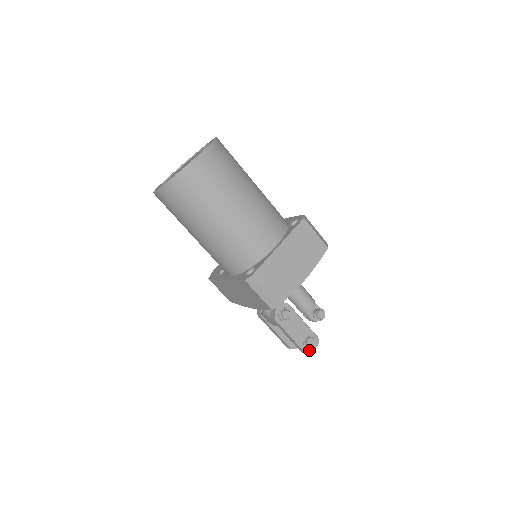
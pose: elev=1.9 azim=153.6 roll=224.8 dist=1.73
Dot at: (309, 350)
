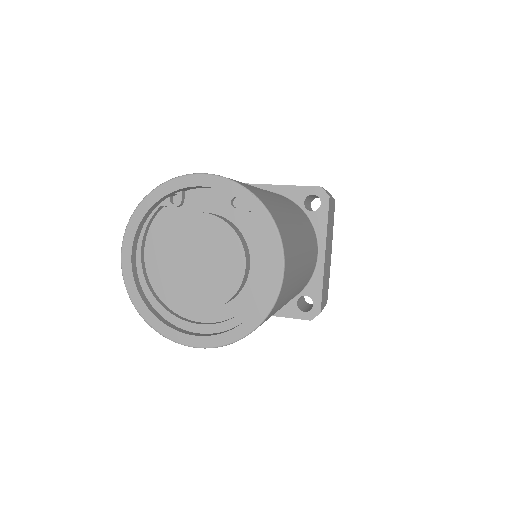
Dot at: occluded
